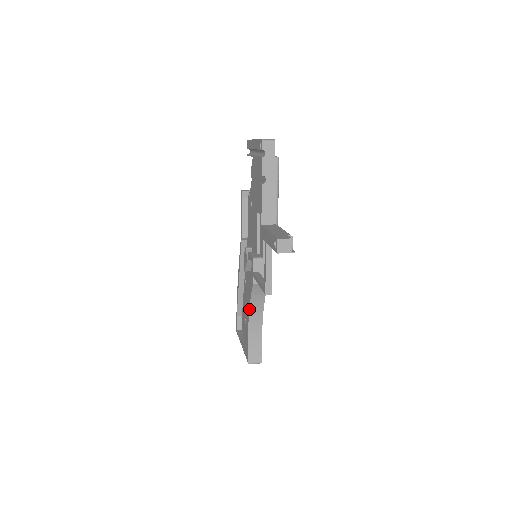
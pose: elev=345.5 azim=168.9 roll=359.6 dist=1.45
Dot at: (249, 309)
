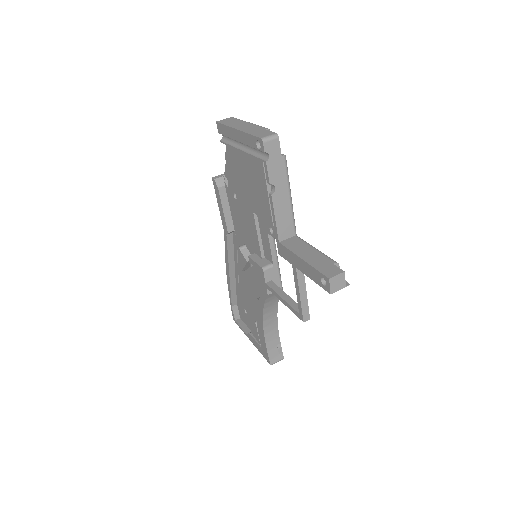
Dot at: (262, 316)
